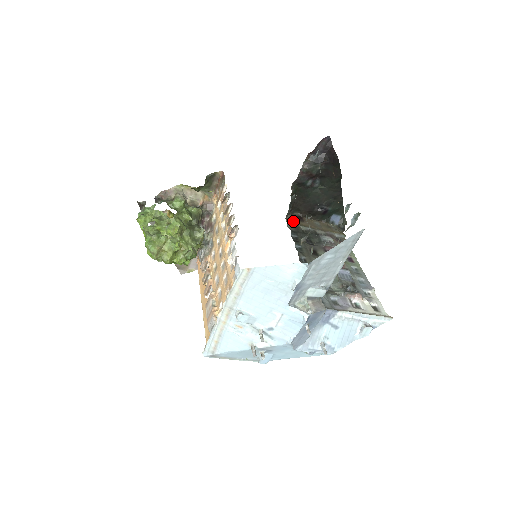
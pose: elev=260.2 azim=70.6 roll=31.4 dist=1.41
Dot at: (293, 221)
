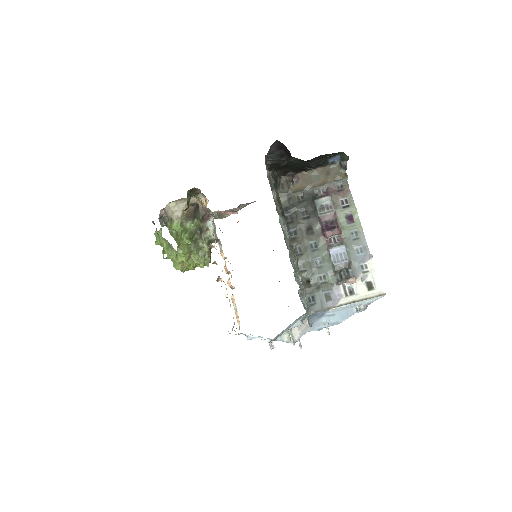
Dot at: (286, 189)
